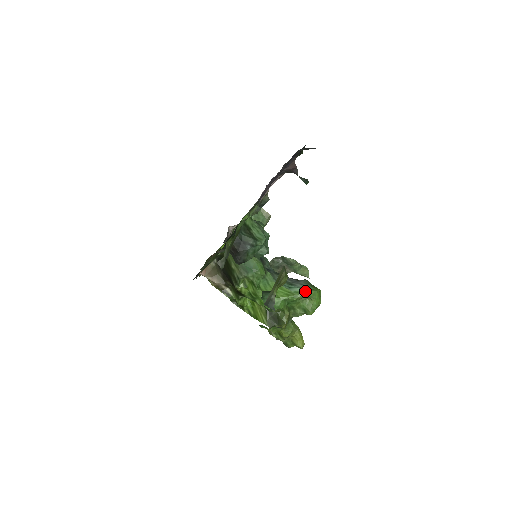
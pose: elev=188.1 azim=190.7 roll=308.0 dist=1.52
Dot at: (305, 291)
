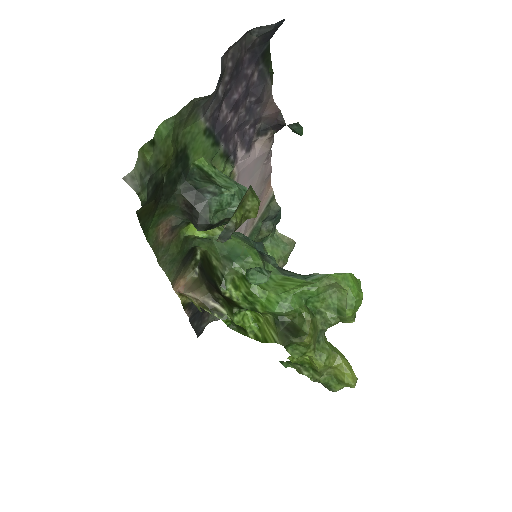
Dot at: (327, 274)
